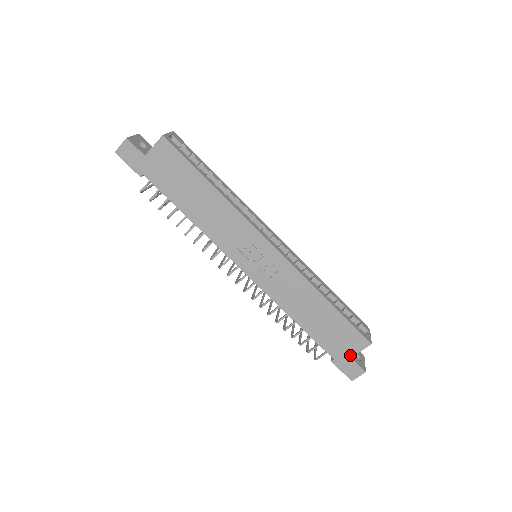
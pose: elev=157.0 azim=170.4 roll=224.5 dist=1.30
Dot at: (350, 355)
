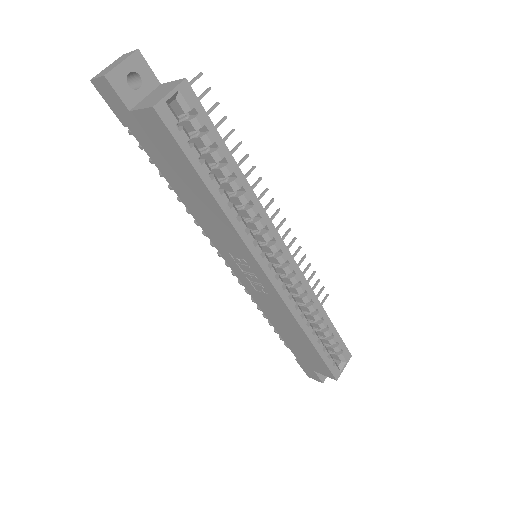
Dot at: (314, 370)
